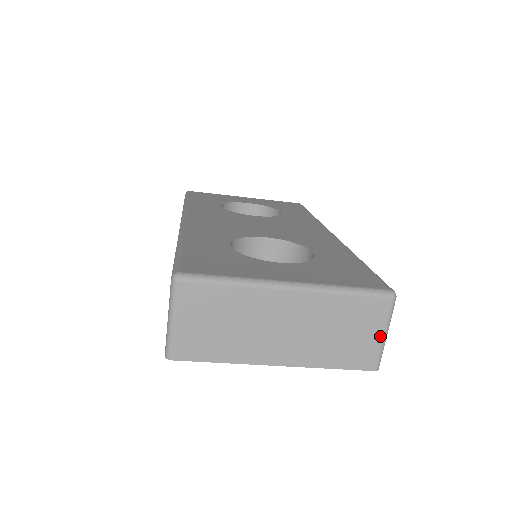
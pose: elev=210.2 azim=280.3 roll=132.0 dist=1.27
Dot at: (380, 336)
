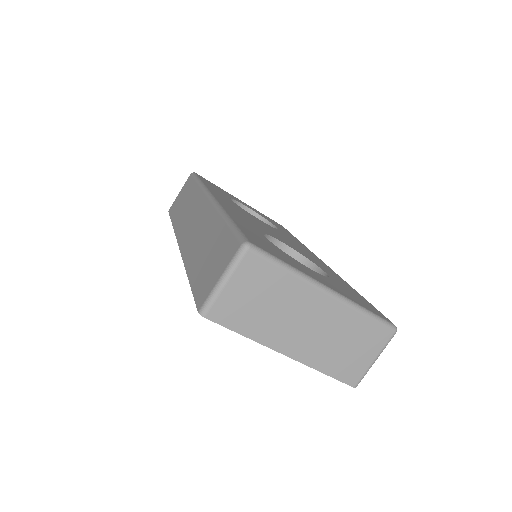
Dot at: (371, 360)
